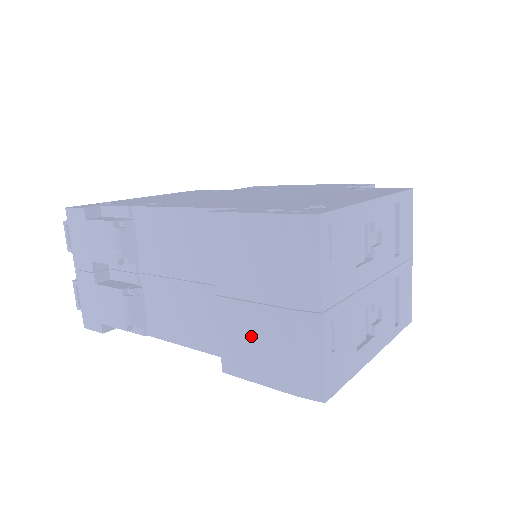
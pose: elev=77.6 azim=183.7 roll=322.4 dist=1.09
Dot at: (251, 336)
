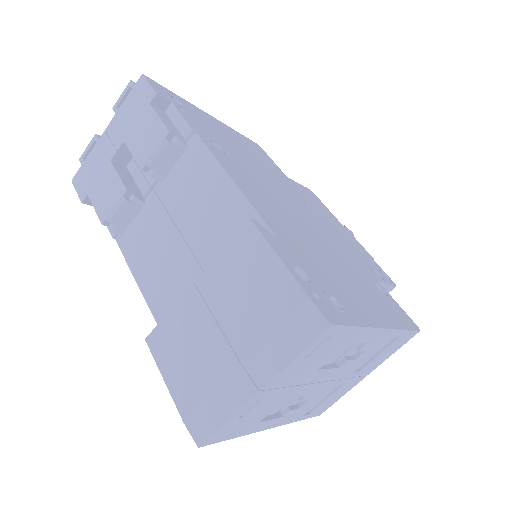
Dot at: (191, 342)
